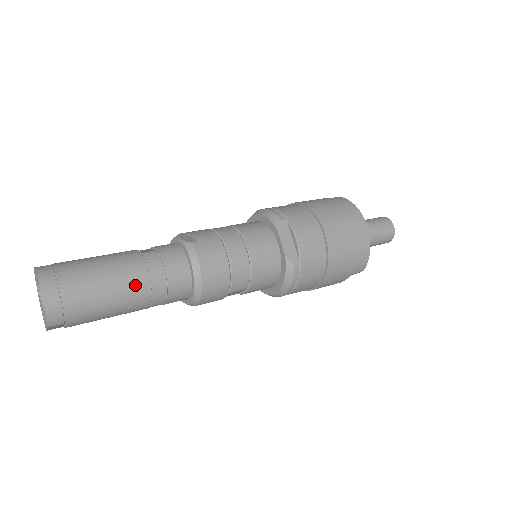
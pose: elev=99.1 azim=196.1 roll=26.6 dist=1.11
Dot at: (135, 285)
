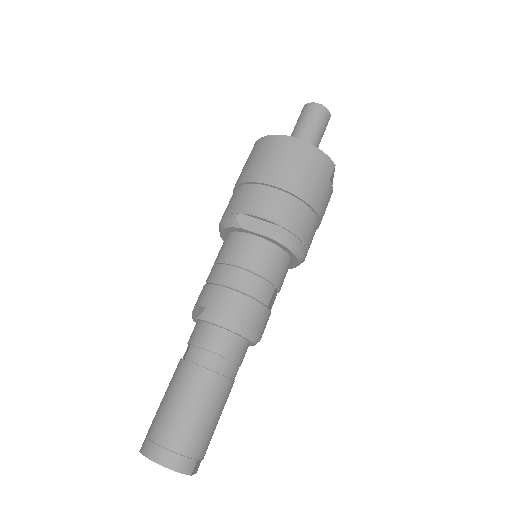
Dot at: (205, 385)
